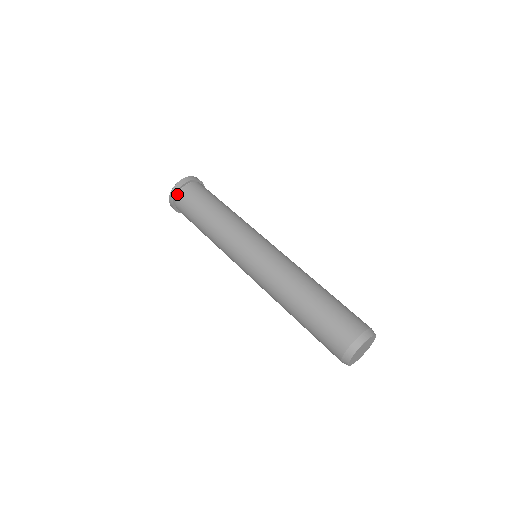
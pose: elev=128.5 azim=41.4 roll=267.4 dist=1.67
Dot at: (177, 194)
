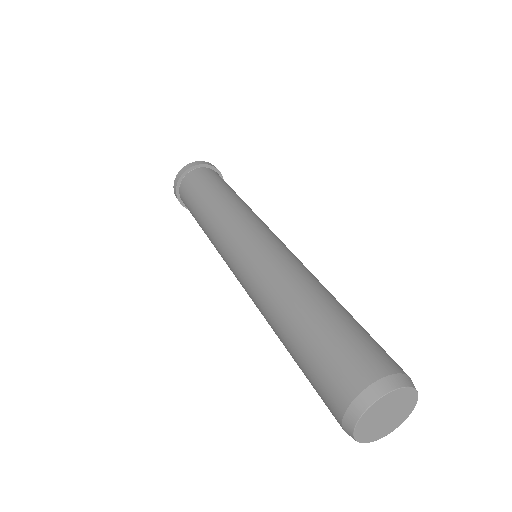
Dot at: (180, 184)
